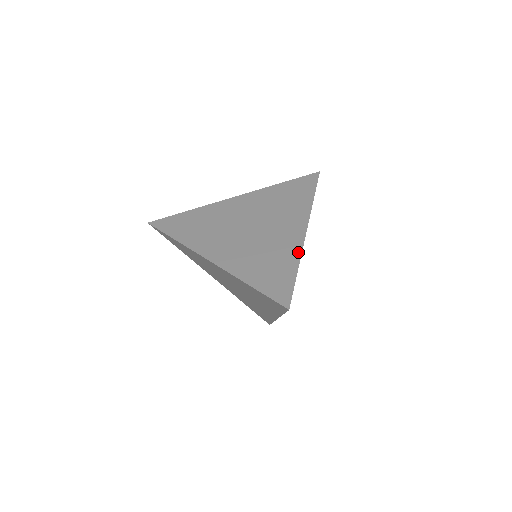
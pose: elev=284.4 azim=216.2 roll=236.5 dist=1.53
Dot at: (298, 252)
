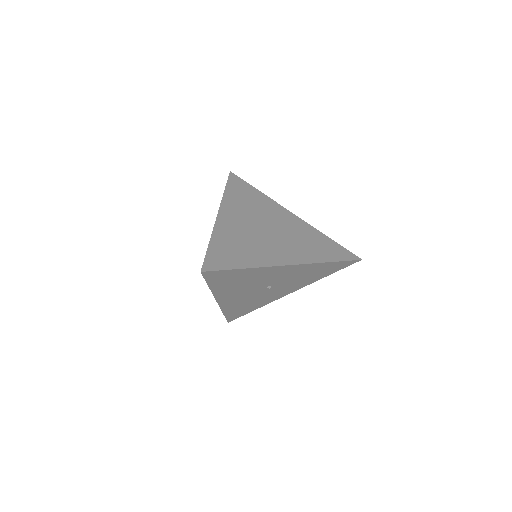
Dot at: (262, 264)
